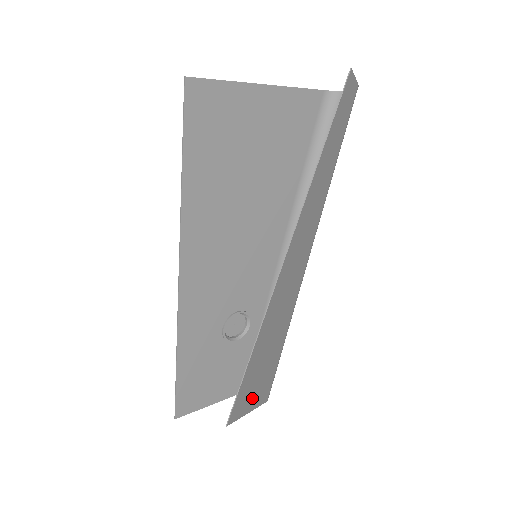
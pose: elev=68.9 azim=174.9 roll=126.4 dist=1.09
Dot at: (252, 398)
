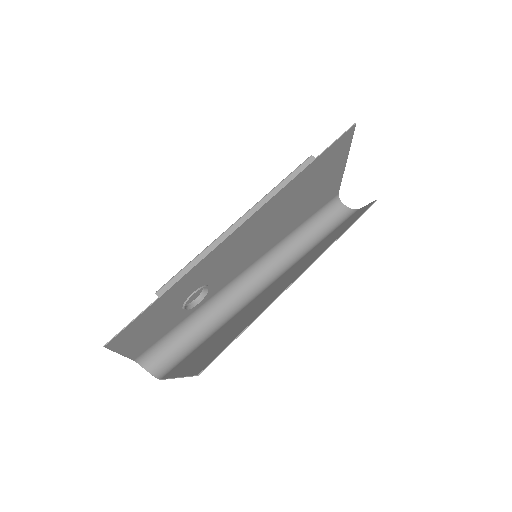
Dot at: (192, 366)
